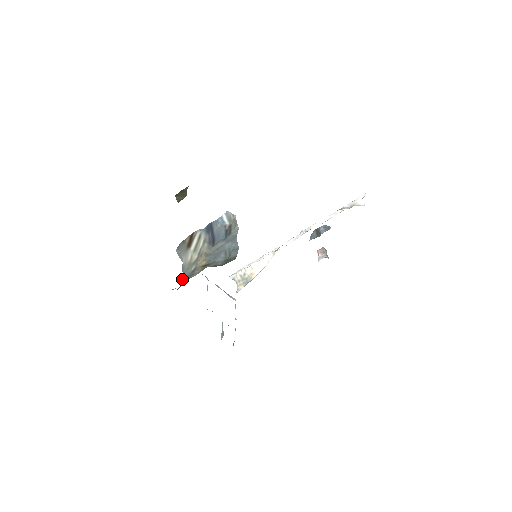
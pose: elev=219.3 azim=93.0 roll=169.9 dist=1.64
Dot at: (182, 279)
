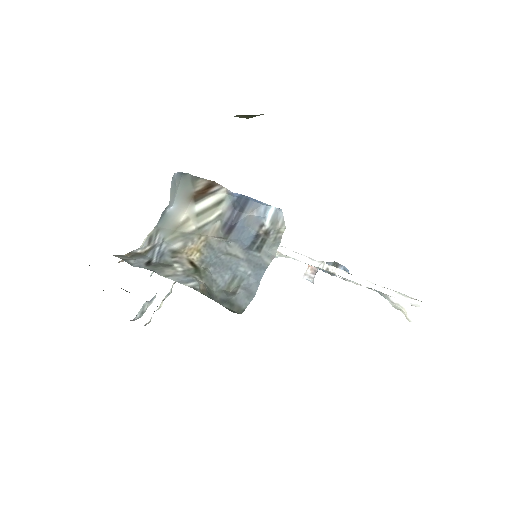
Dot at: (151, 237)
